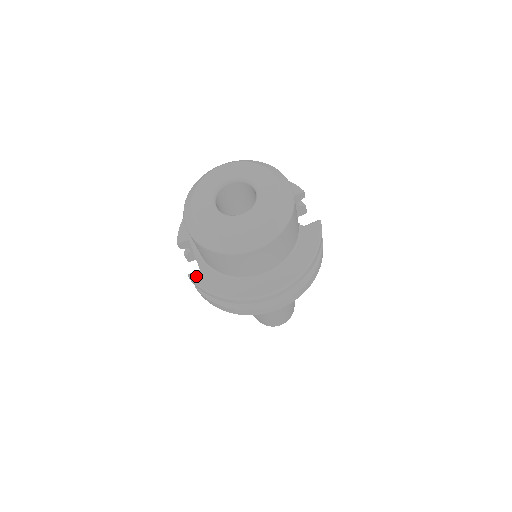
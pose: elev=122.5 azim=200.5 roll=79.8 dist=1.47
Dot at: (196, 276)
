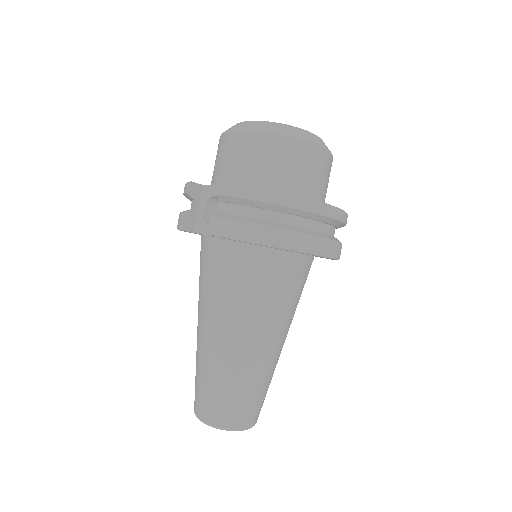
Dot at: occluded
